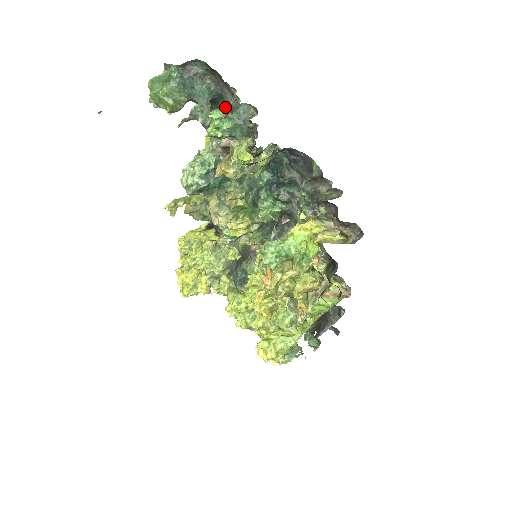
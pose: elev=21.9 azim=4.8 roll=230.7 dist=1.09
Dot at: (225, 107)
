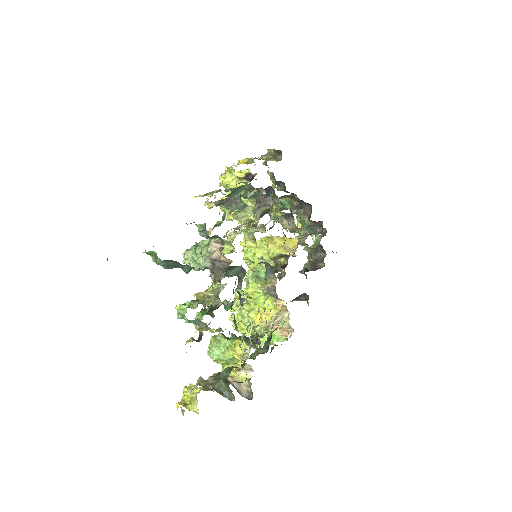
Dot at: occluded
